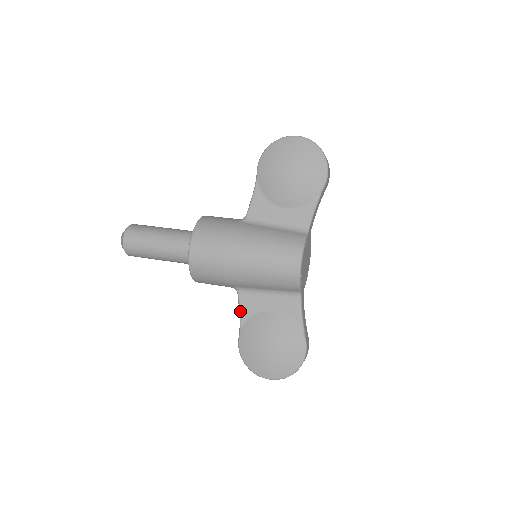
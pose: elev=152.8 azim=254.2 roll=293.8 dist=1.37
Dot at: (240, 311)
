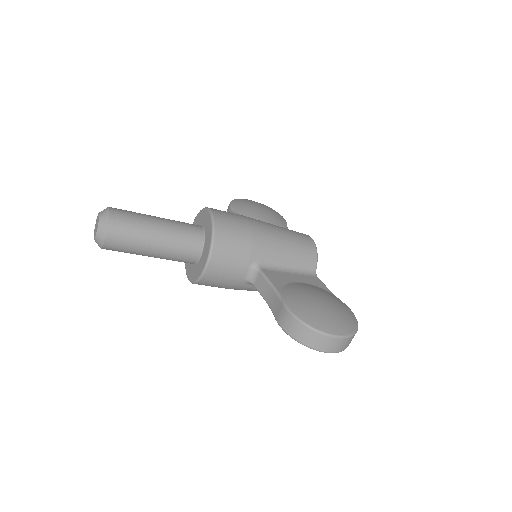
Dot at: (271, 281)
